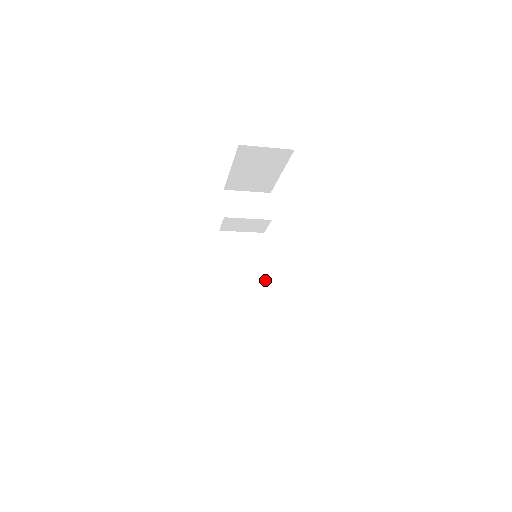
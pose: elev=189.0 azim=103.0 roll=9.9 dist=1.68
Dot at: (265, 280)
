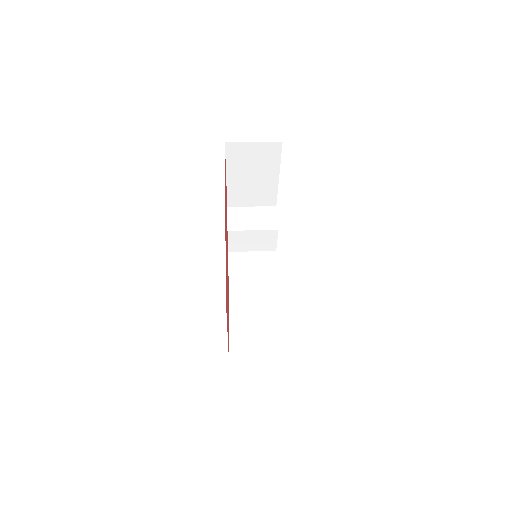
Dot at: (278, 296)
